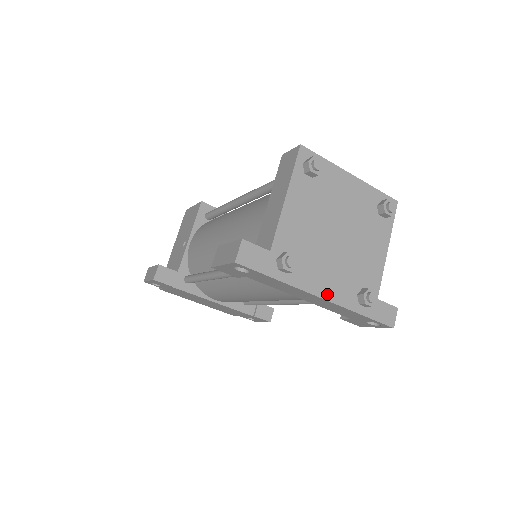
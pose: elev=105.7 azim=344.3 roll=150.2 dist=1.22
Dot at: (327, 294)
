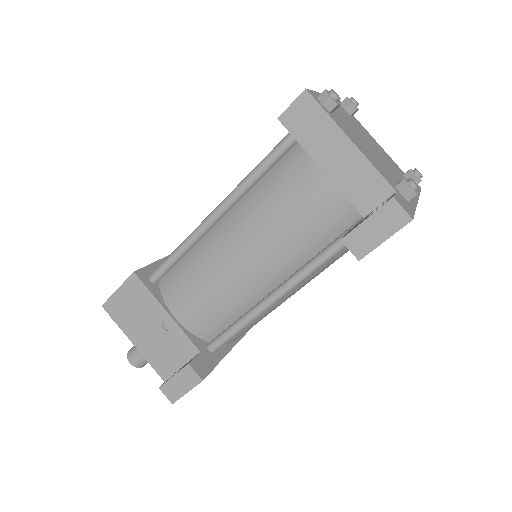
Dot at: occluded
